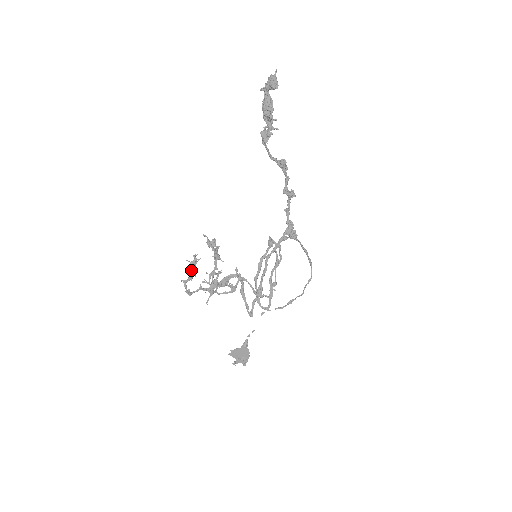
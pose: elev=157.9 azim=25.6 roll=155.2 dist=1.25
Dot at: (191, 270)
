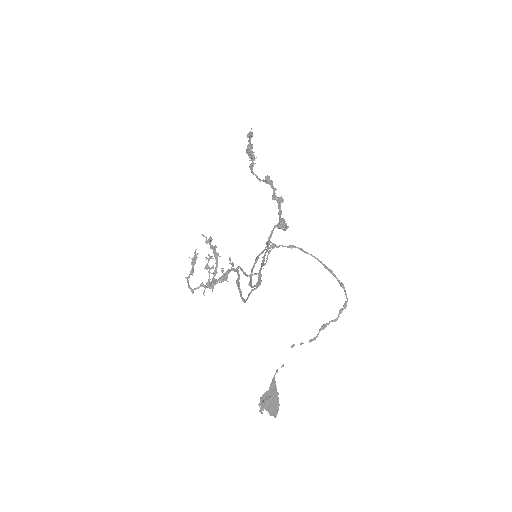
Dot at: (191, 264)
